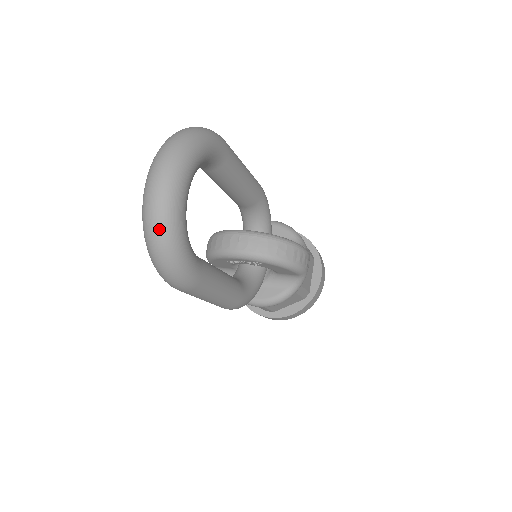
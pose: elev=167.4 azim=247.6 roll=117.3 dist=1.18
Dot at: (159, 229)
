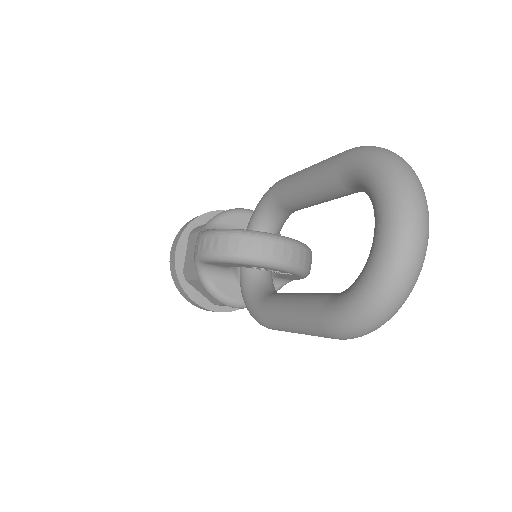
Dot at: (409, 291)
